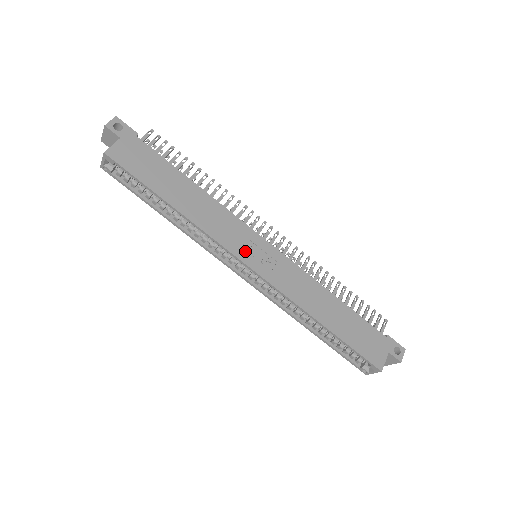
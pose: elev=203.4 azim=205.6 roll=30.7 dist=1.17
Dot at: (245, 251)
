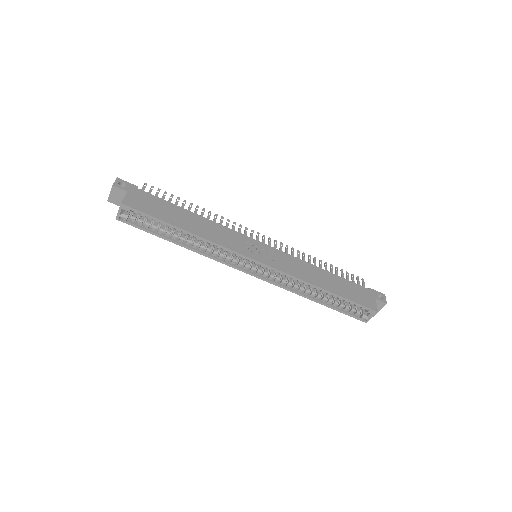
Dot at: (249, 251)
